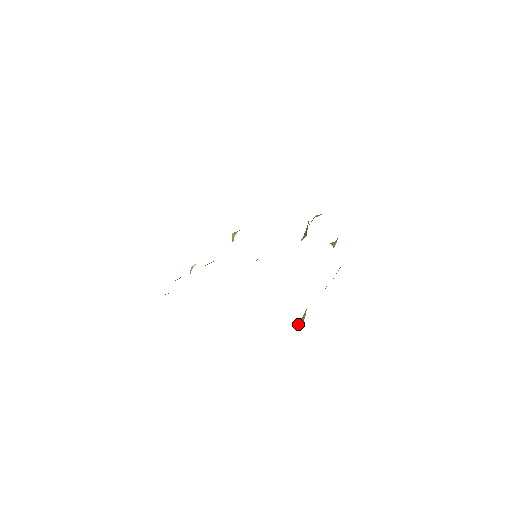
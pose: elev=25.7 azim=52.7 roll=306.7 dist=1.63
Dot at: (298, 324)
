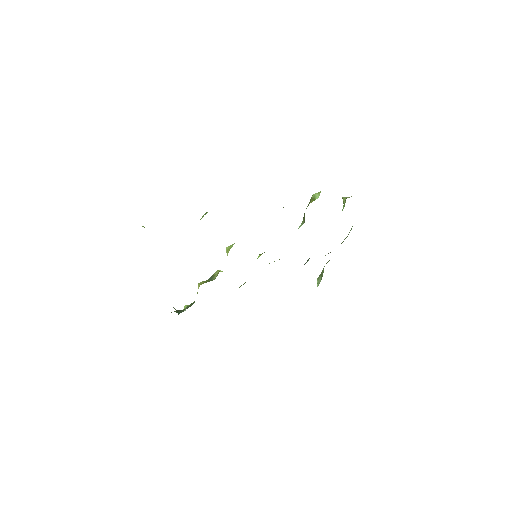
Dot at: (319, 277)
